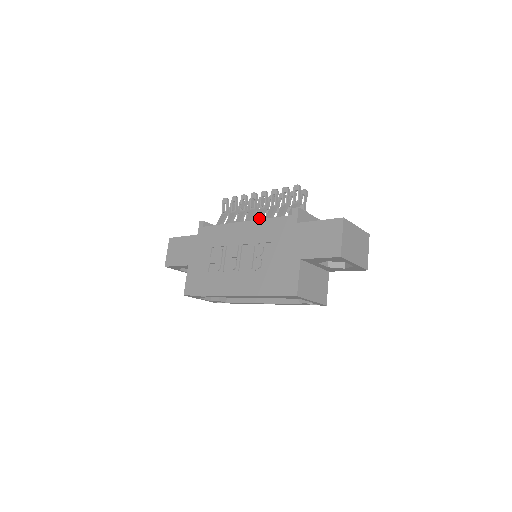
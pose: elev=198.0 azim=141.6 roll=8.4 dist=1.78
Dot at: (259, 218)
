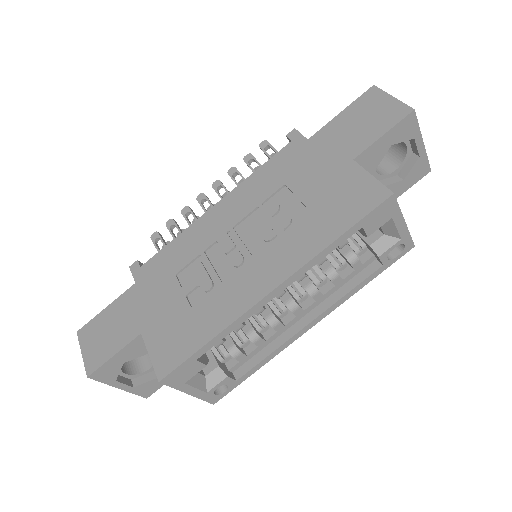
Dot at: occluded
